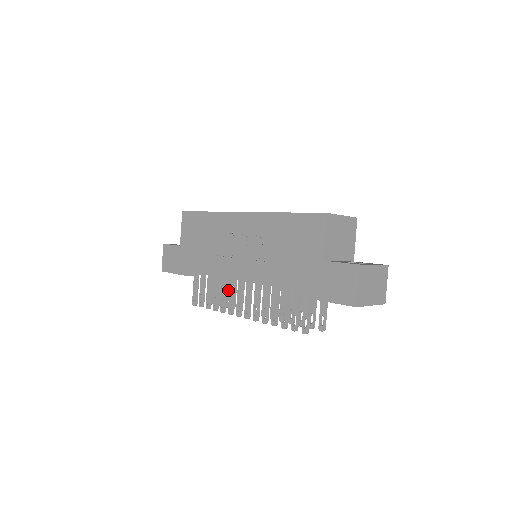
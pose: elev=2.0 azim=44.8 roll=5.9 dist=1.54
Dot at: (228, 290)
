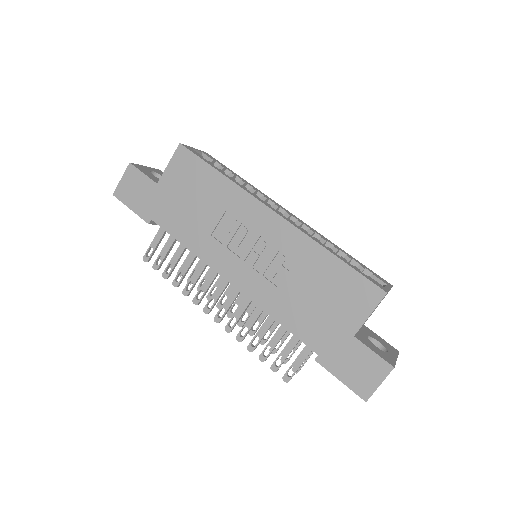
Dot at: occluded
